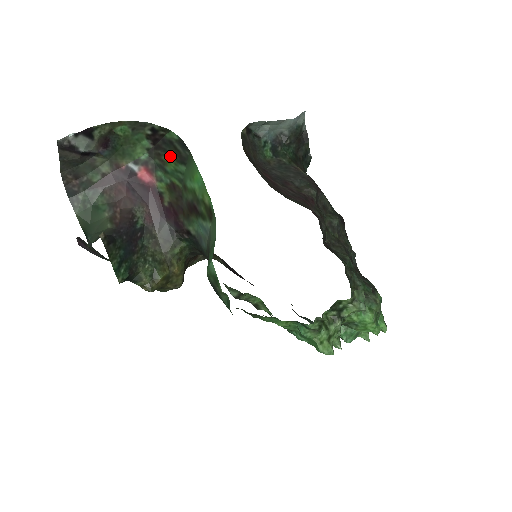
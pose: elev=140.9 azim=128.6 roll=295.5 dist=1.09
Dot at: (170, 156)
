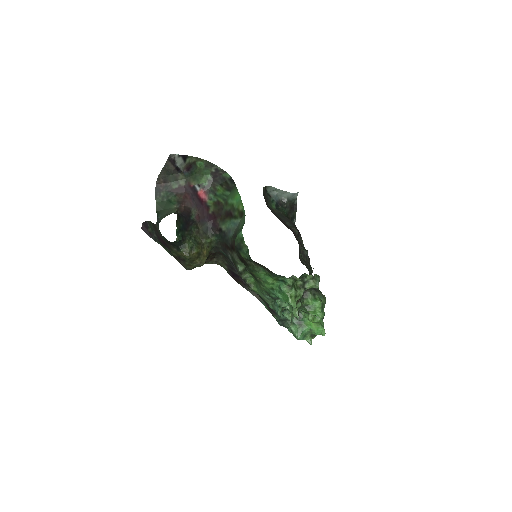
Dot at: (221, 186)
